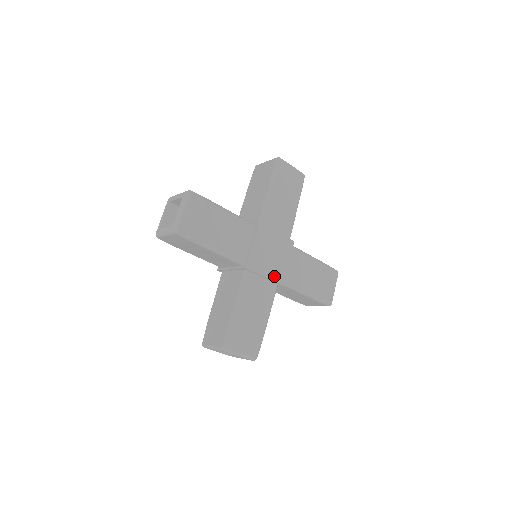
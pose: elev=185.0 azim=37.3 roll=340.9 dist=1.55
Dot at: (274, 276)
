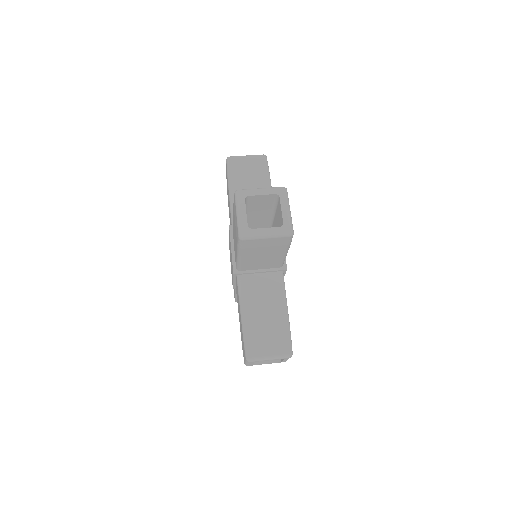
Dot at: occluded
